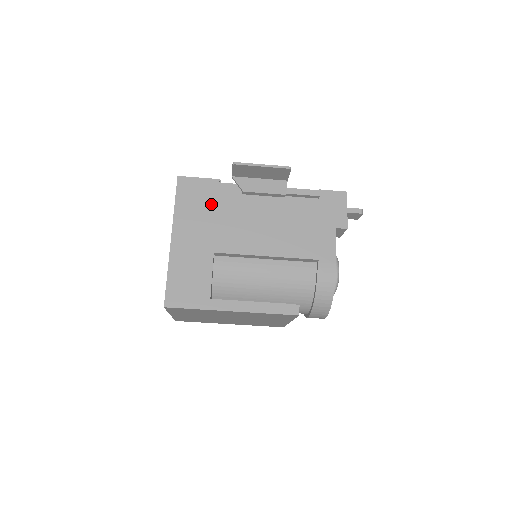
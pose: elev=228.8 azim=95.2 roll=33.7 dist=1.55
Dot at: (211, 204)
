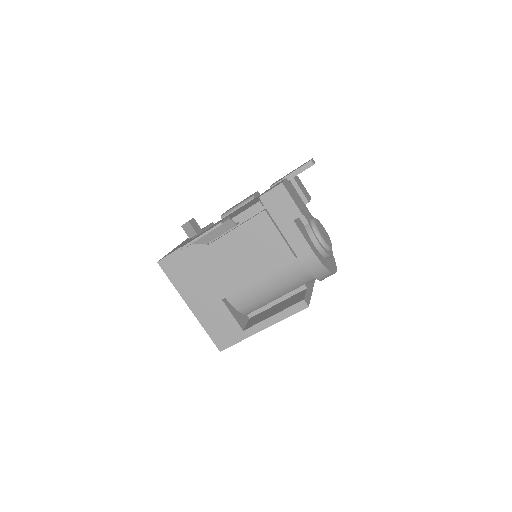
Dot at: (193, 267)
